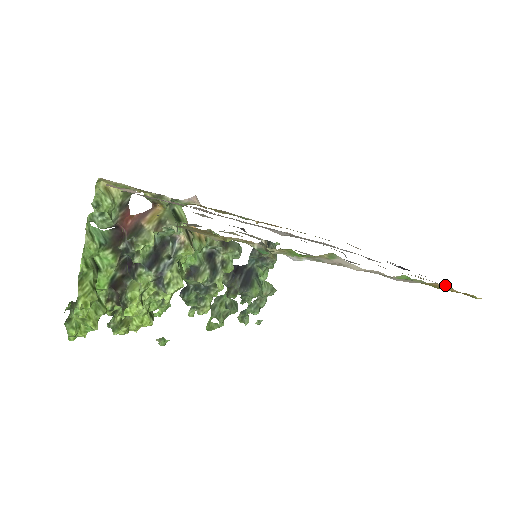
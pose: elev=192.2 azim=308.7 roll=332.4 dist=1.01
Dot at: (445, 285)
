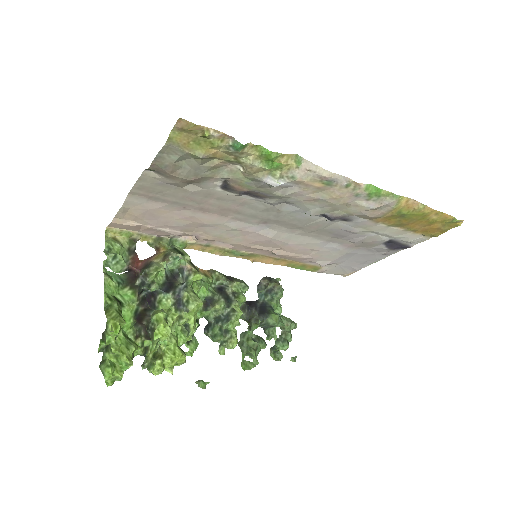
Dot at: (416, 201)
